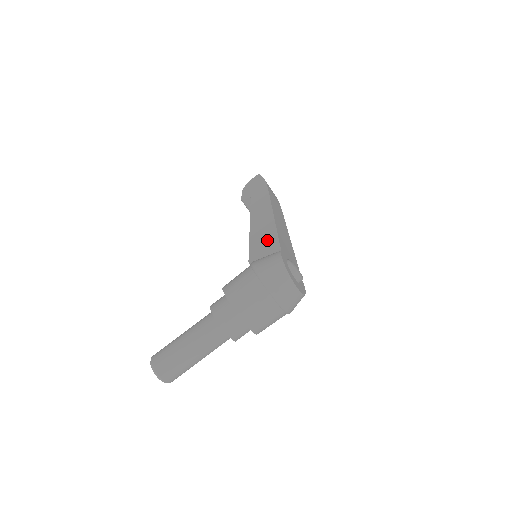
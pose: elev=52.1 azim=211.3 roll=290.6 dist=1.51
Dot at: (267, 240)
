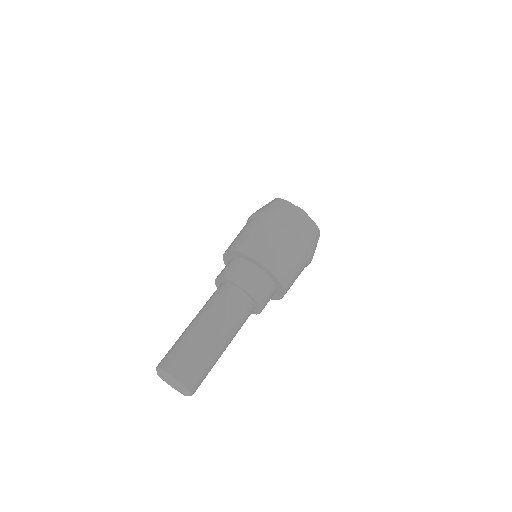
Dot at: occluded
